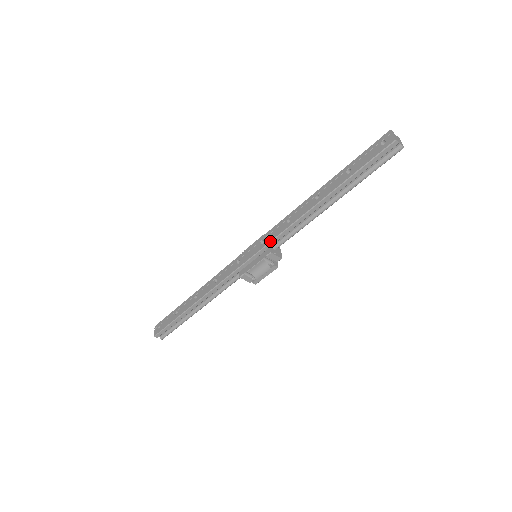
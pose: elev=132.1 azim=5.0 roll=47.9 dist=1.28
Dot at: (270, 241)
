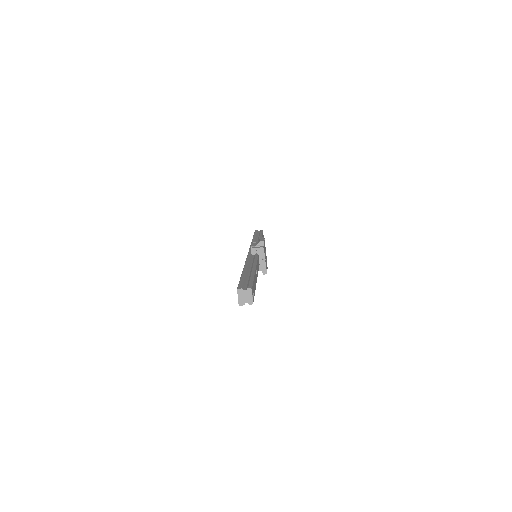
Dot at: occluded
